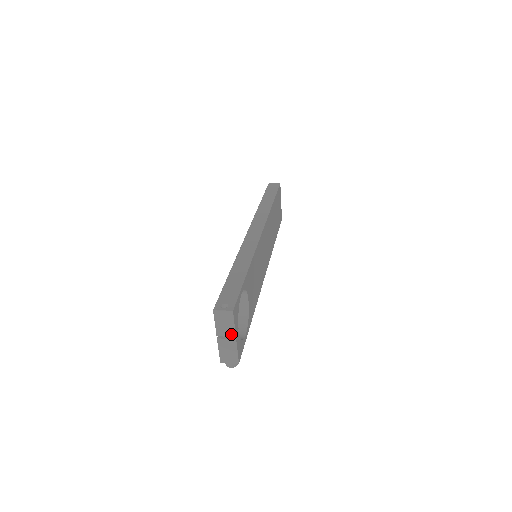
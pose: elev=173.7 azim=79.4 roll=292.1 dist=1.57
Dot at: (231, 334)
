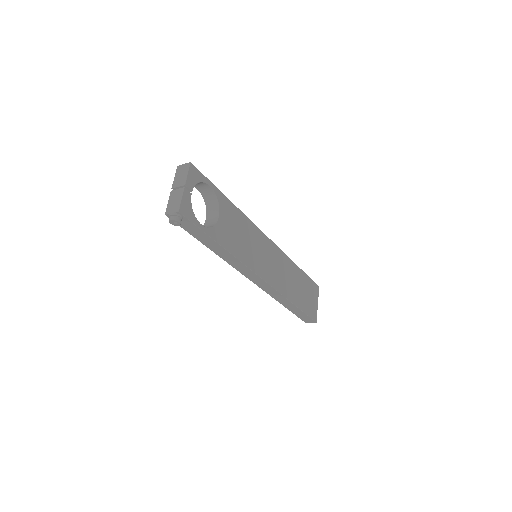
Dot at: (182, 183)
